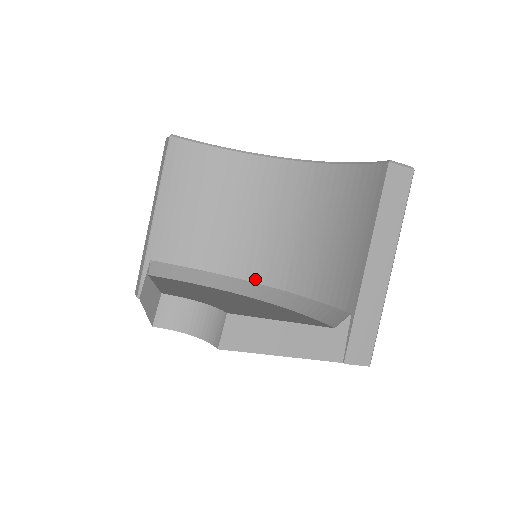
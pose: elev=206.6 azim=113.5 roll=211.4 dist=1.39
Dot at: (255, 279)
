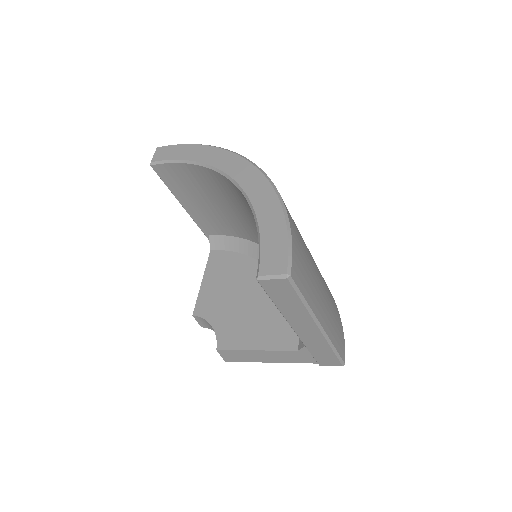
Dot at: occluded
